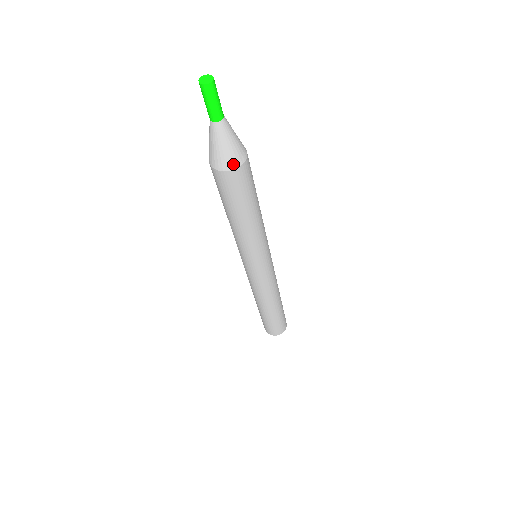
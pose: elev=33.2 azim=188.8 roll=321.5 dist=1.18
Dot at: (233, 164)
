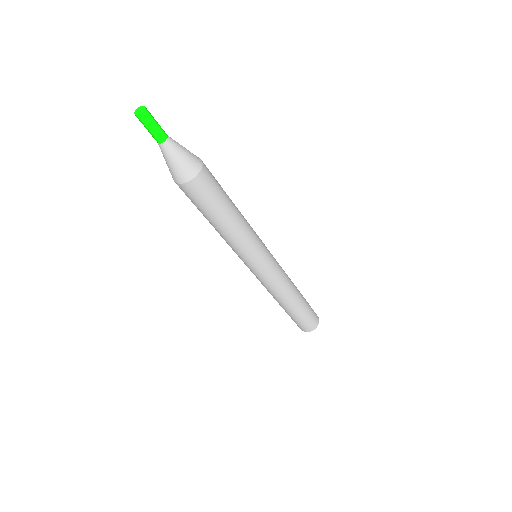
Dot at: (198, 164)
